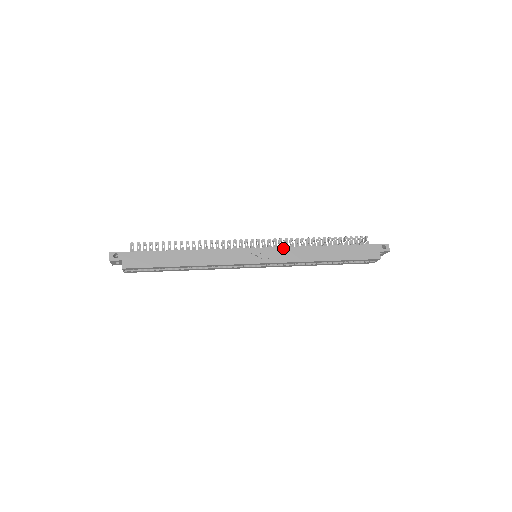
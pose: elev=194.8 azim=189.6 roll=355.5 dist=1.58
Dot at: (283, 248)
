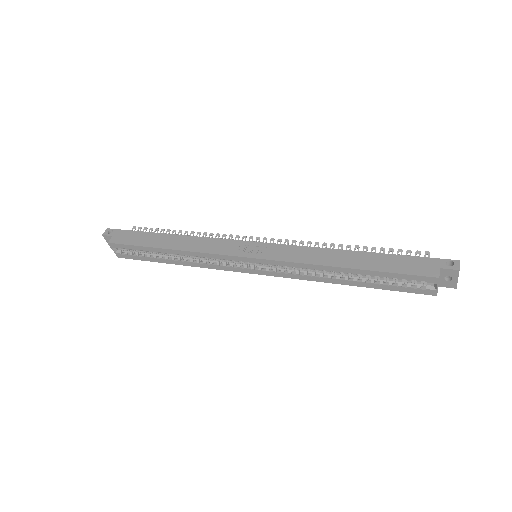
Dot at: (289, 246)
